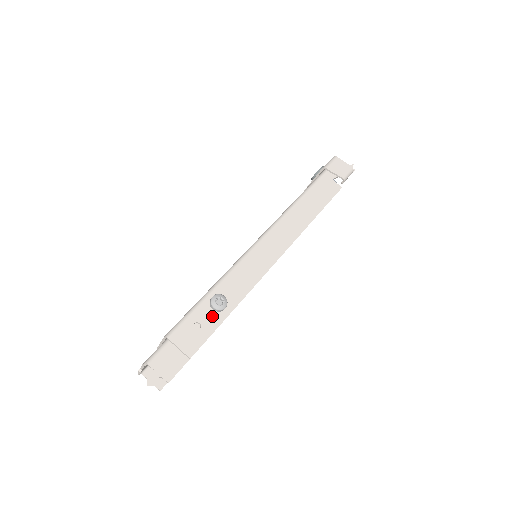
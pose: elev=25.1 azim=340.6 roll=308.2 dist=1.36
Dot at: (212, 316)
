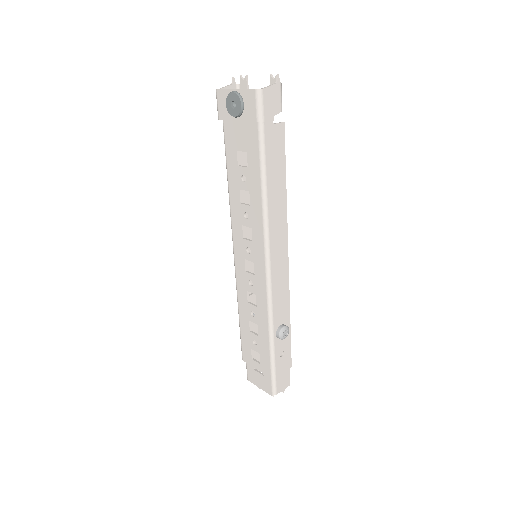
Dot at: (284, 340)
